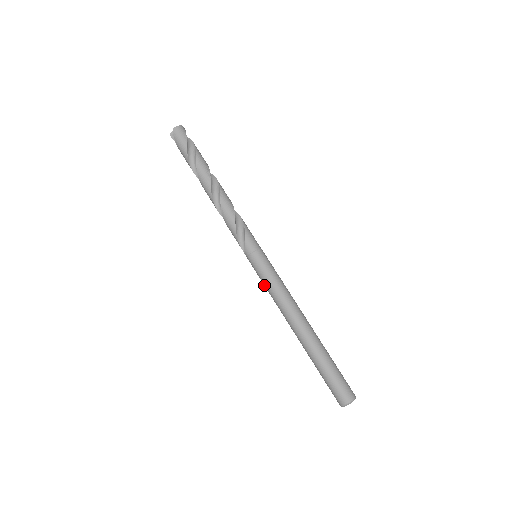
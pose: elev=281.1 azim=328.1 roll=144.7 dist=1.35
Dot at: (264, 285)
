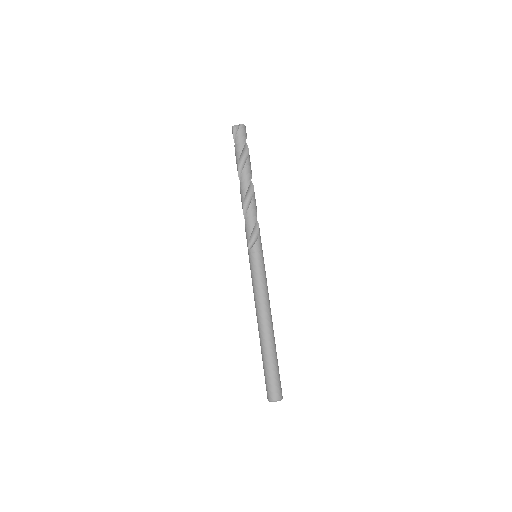
Dot at: (253, 281)
